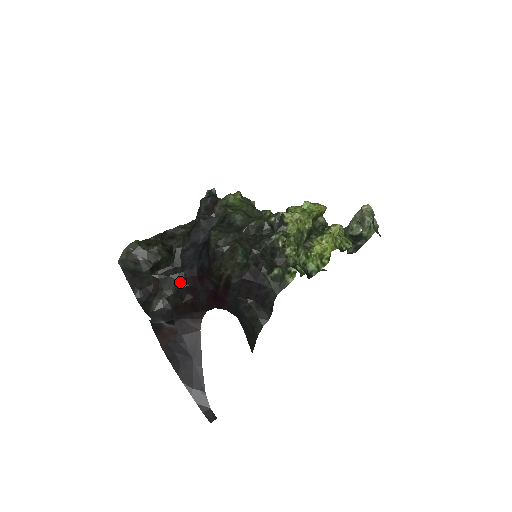
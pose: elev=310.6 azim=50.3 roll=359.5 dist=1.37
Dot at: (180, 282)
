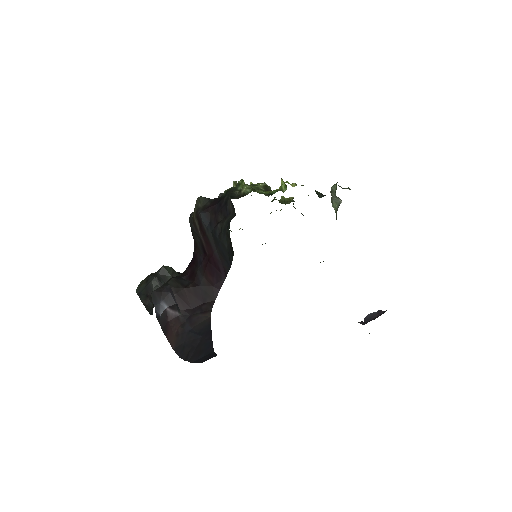
Dot at: (181, 276)
